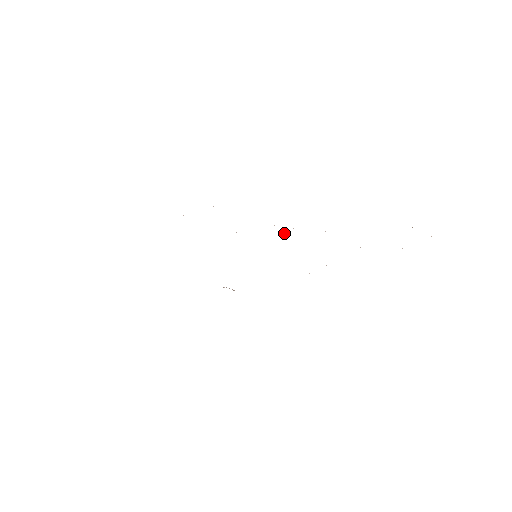
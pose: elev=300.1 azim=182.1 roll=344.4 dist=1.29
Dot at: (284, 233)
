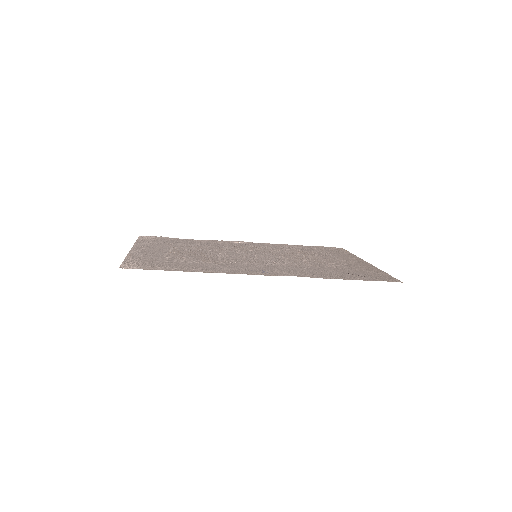
Dot at: (275, 266)
